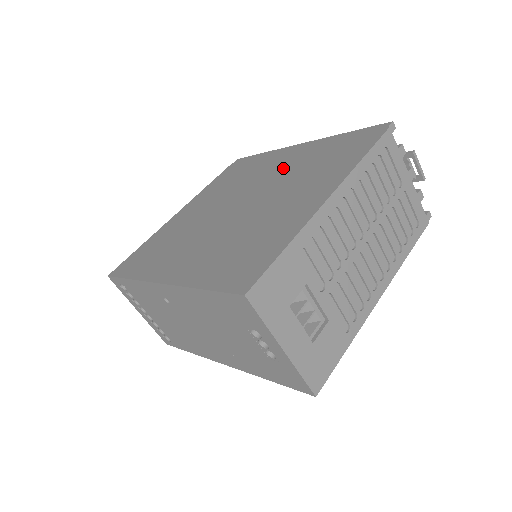
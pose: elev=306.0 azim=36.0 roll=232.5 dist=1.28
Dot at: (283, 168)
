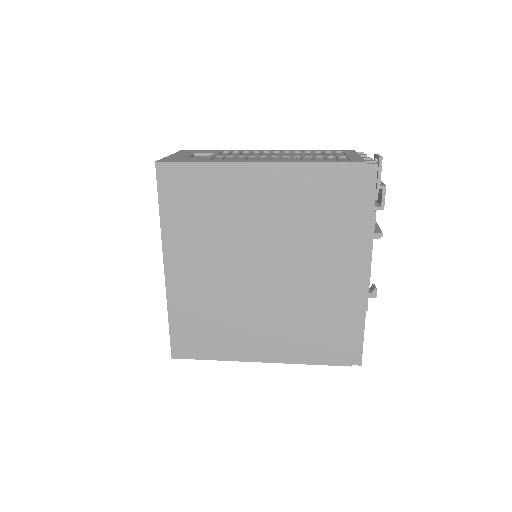
Dot at: occluded
